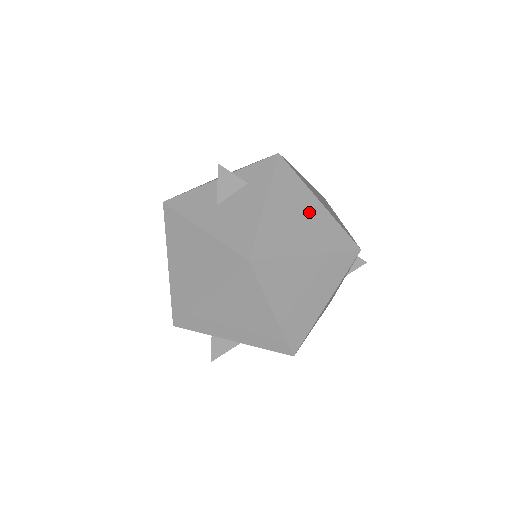
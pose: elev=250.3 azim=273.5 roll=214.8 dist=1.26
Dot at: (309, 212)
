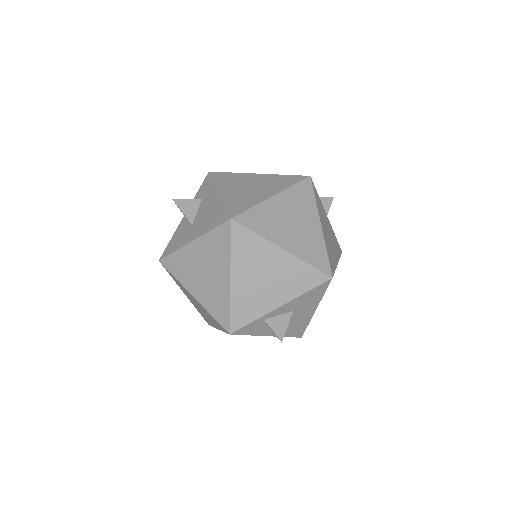
Dot at: (255, 181)
